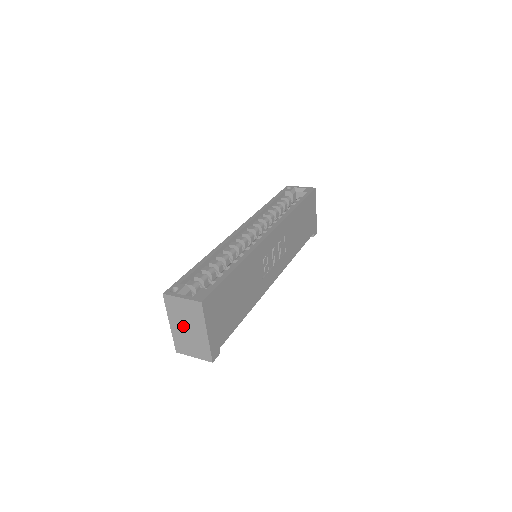
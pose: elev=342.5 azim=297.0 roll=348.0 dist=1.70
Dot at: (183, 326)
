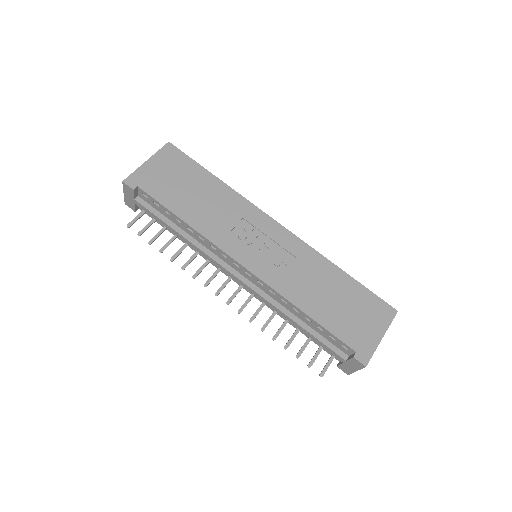
Dot at: occluded
